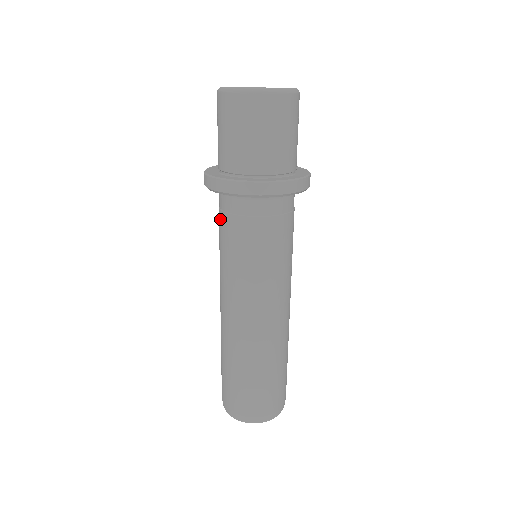
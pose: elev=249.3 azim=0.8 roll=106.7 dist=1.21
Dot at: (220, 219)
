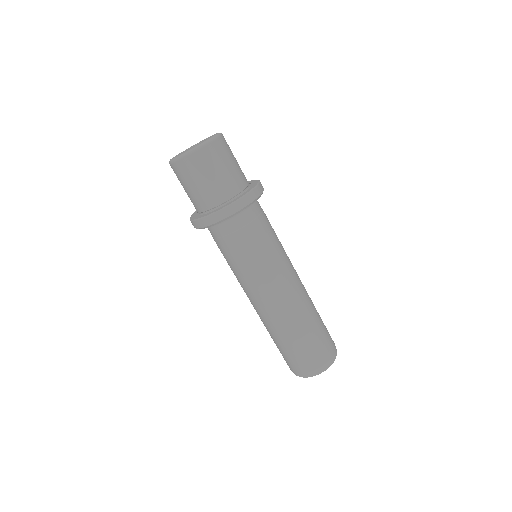
Dot at: (218, 245)
